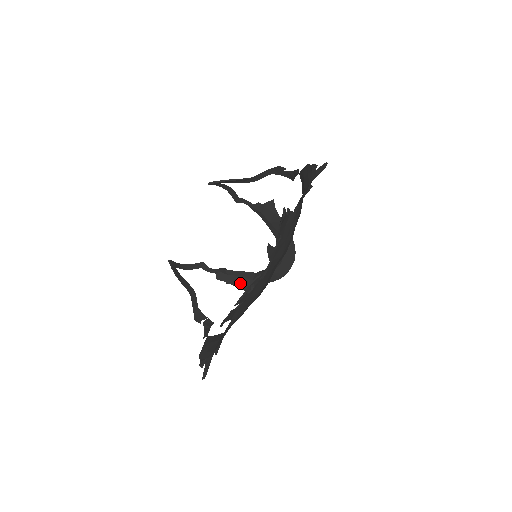
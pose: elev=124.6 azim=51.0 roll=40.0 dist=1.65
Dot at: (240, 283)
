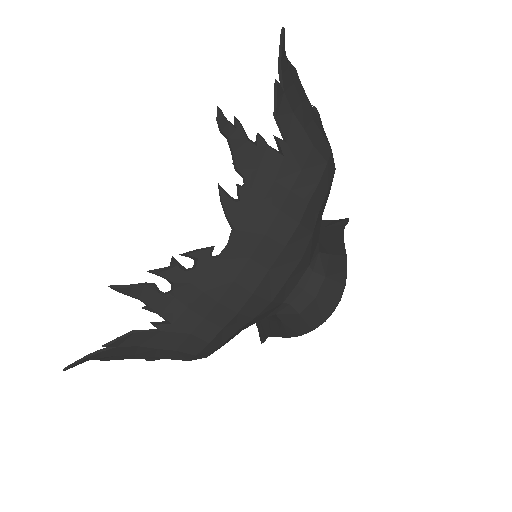
Dot at: occluded
